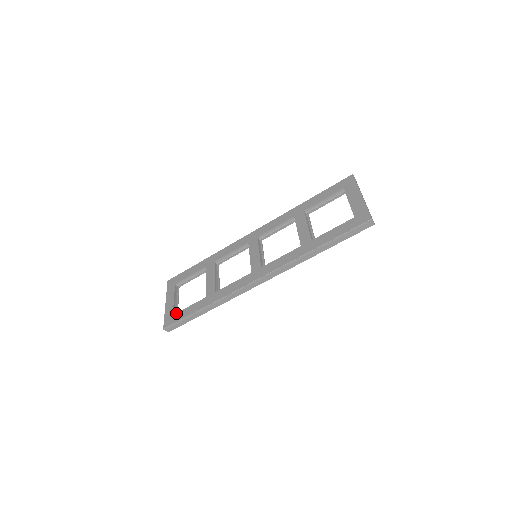
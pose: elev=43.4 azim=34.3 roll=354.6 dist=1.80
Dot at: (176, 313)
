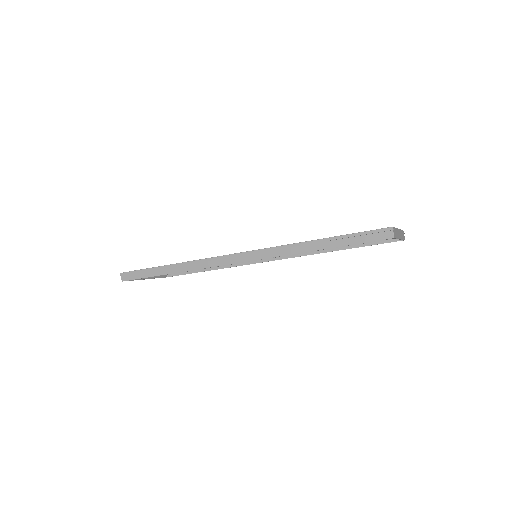
Dot at: occluded
